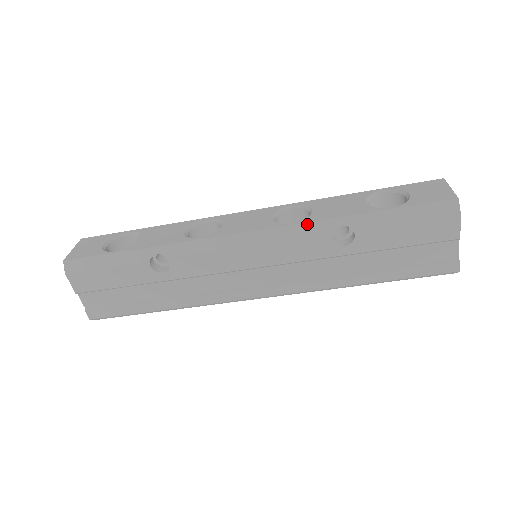
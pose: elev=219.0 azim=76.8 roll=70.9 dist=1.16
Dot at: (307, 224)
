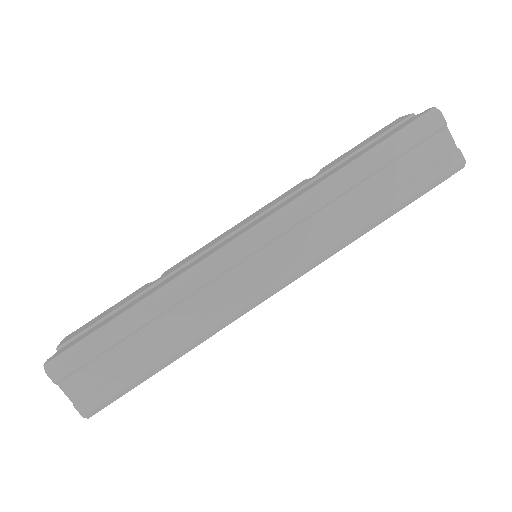
Dot at: occluded
